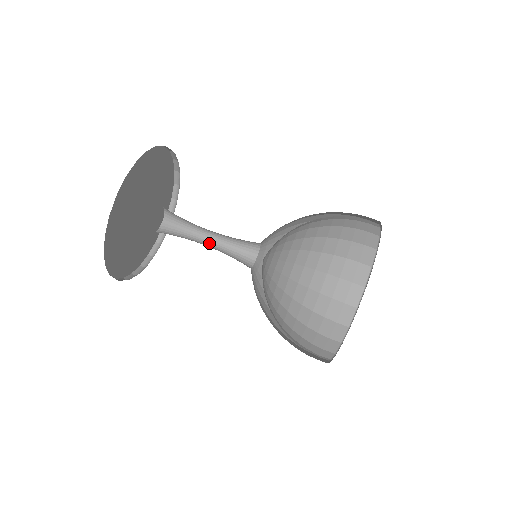
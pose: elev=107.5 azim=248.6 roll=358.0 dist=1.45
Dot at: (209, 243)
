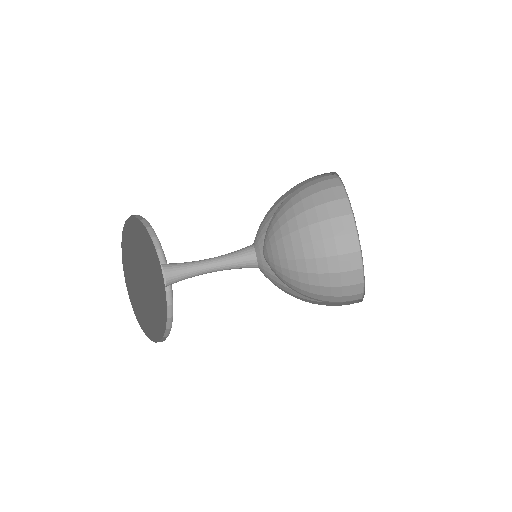
Dot at: (212, 262)
